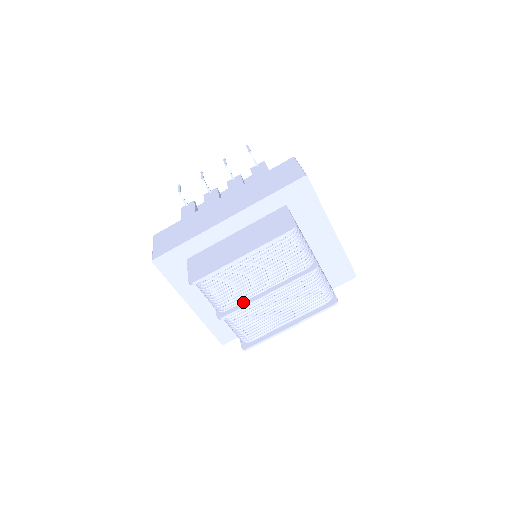
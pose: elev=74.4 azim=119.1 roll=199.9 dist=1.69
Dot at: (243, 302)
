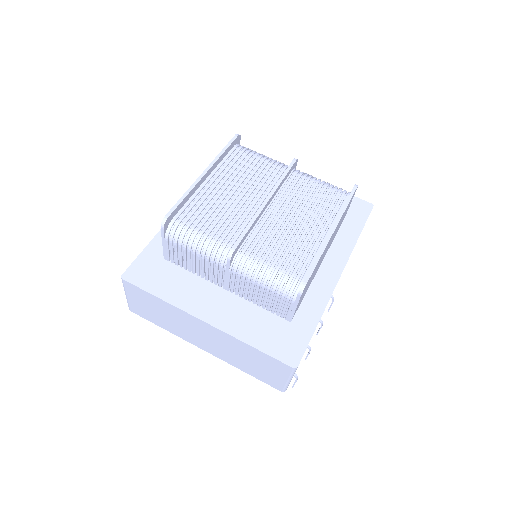
Dot at: occluded
